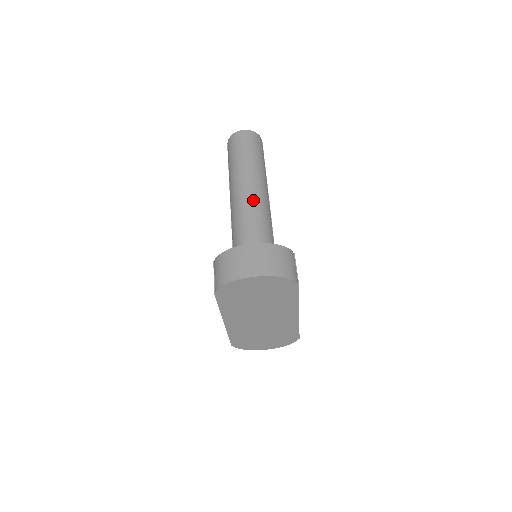
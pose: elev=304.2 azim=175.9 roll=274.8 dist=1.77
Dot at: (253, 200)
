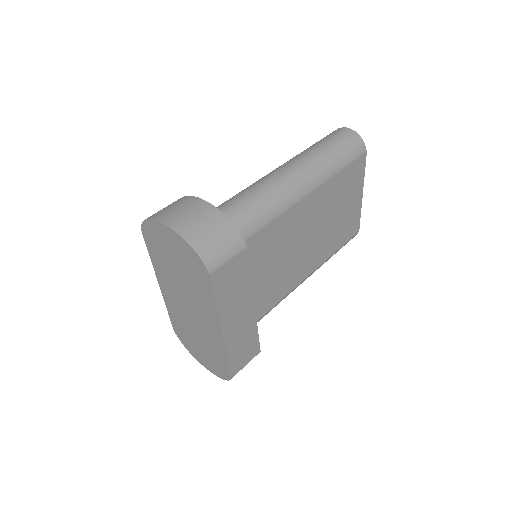
Dot at: (275, 182)
